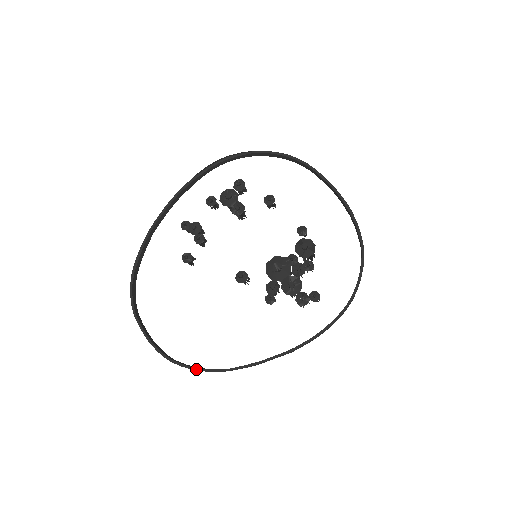
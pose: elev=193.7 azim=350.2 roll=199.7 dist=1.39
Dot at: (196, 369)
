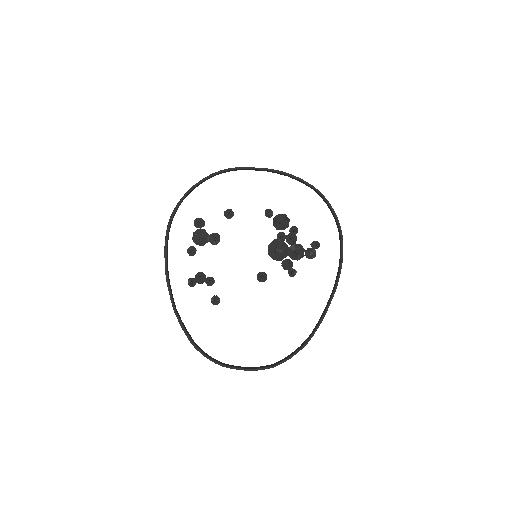
Dot at: occluded
